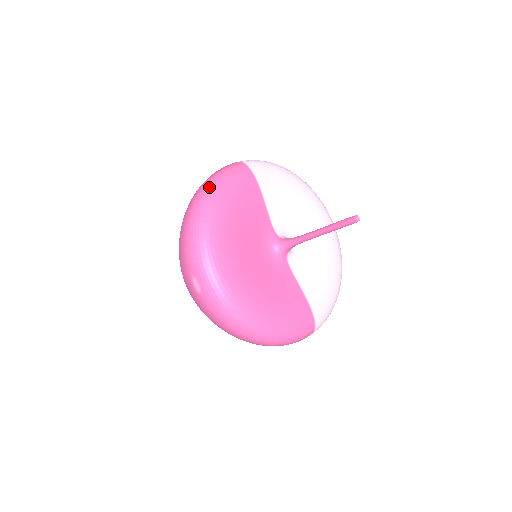
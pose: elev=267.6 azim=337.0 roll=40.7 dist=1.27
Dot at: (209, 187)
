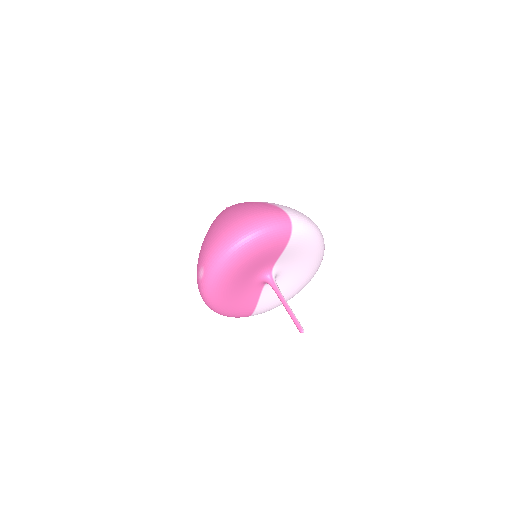
Dot at: (255, 234)
